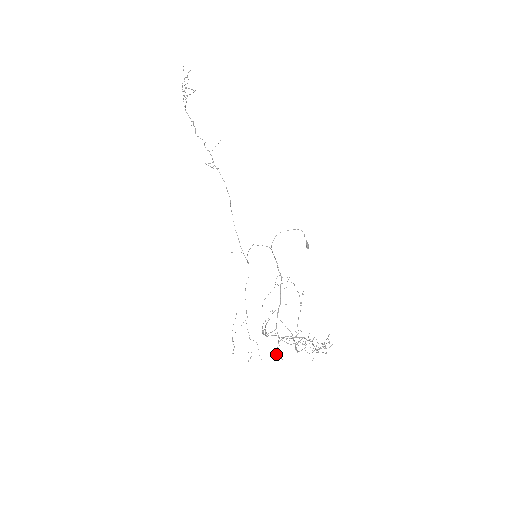
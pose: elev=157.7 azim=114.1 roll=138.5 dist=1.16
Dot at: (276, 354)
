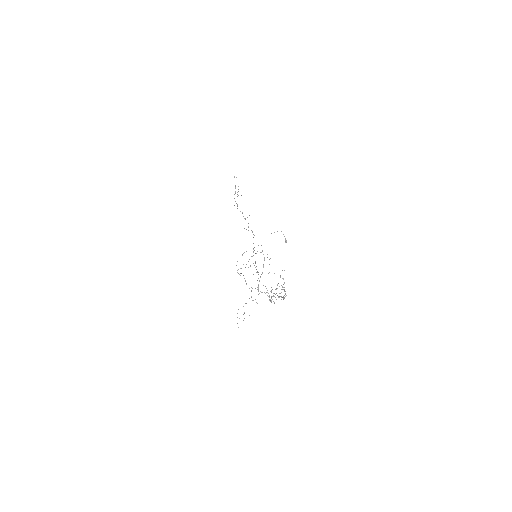
Dot at: (251, 296)
